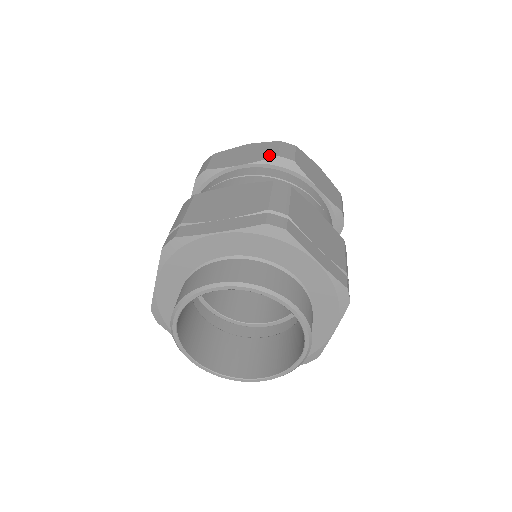
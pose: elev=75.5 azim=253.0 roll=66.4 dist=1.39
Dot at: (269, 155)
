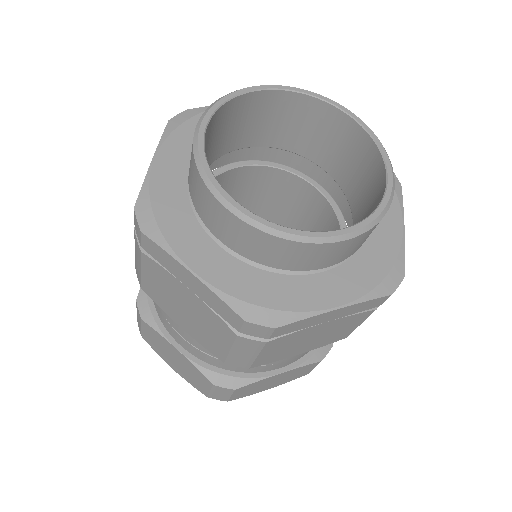
Dot at: occluded
